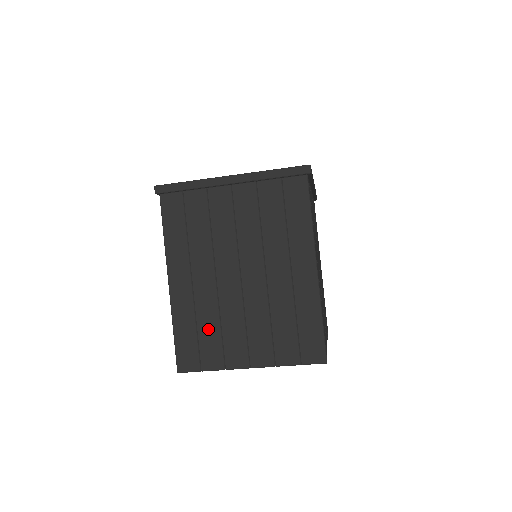
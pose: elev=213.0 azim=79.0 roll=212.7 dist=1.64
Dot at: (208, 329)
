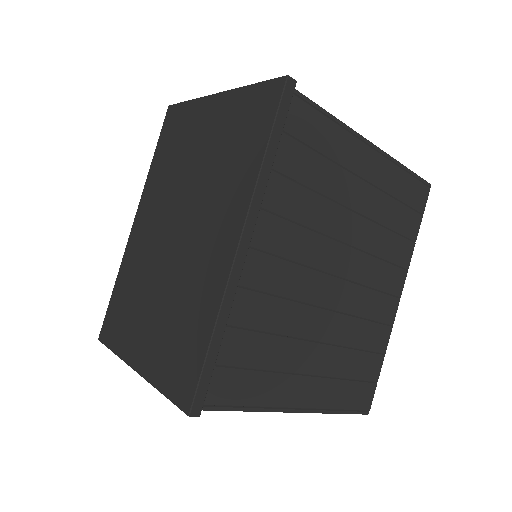
Dot at: occluded
